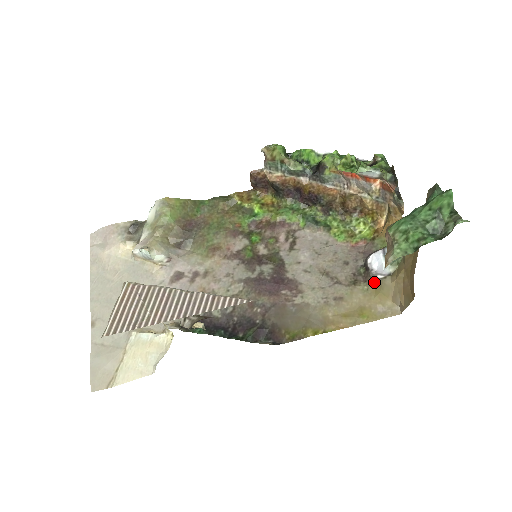
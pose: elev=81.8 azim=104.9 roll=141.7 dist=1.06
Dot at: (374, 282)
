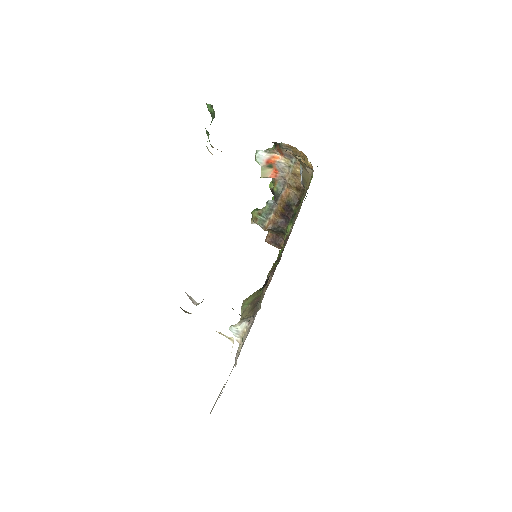
Dot at: (304, 184)
